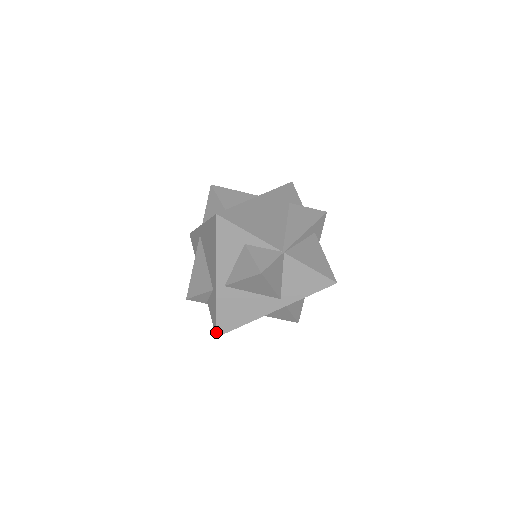
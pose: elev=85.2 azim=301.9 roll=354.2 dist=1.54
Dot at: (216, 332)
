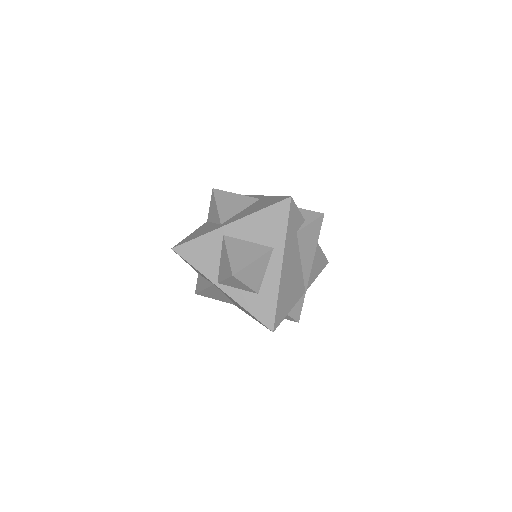
Dot at: occluded
